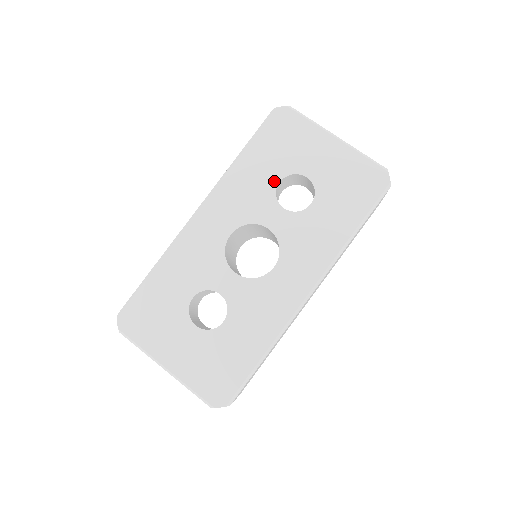
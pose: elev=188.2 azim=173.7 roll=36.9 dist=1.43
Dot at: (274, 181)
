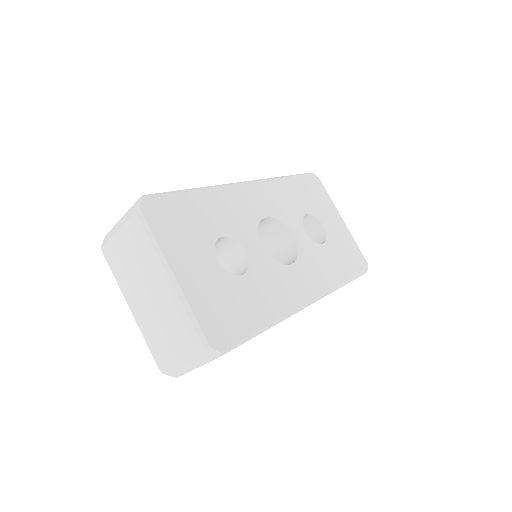
Dot at: (303, 210)
